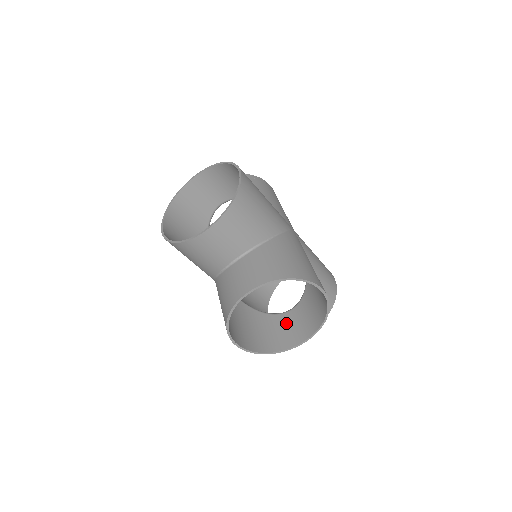
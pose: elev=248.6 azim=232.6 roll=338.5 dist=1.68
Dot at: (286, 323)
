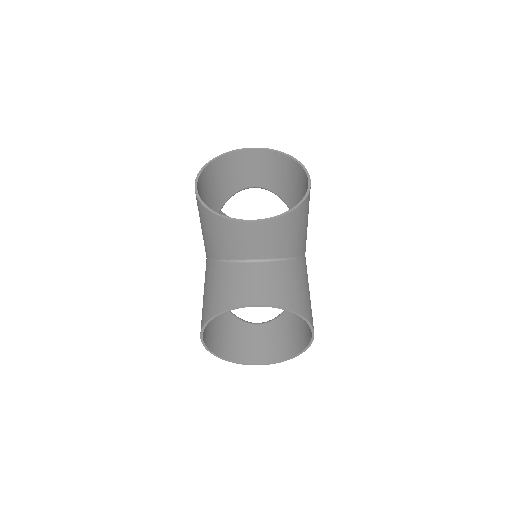
Dot at: (248, 335)
